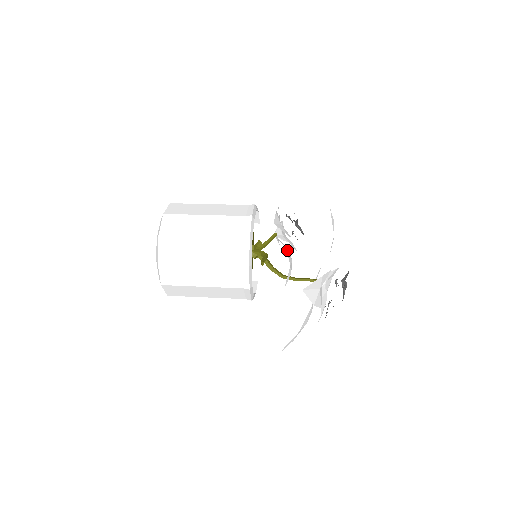
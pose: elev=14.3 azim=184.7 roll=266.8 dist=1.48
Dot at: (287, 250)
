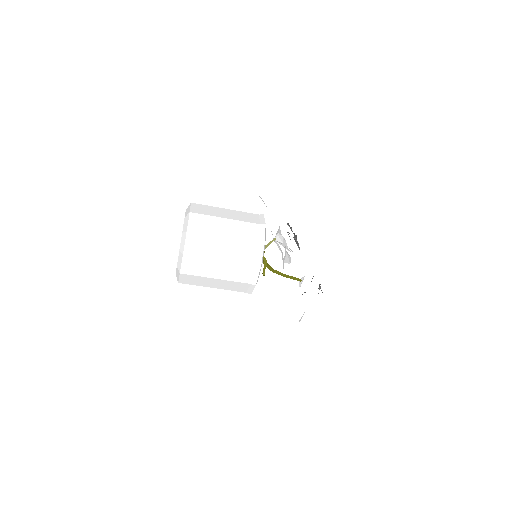
Dot at: (282, 254)
